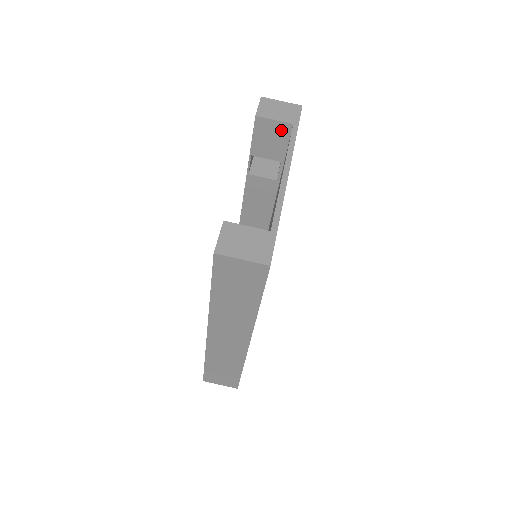
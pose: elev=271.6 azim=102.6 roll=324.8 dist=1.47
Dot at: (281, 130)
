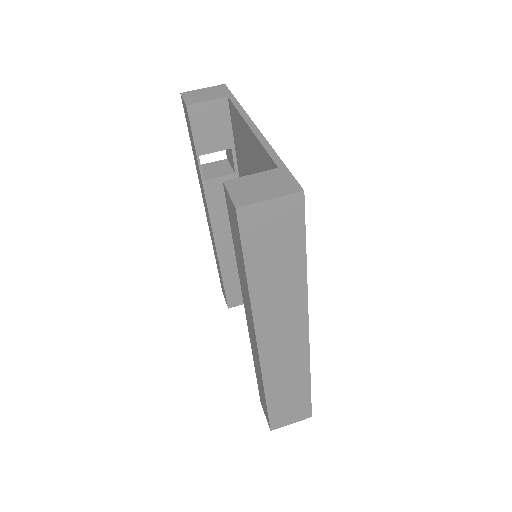
Dot at: (218, 110)
